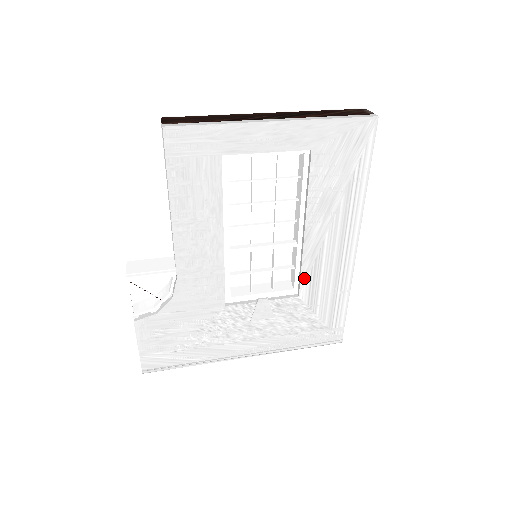
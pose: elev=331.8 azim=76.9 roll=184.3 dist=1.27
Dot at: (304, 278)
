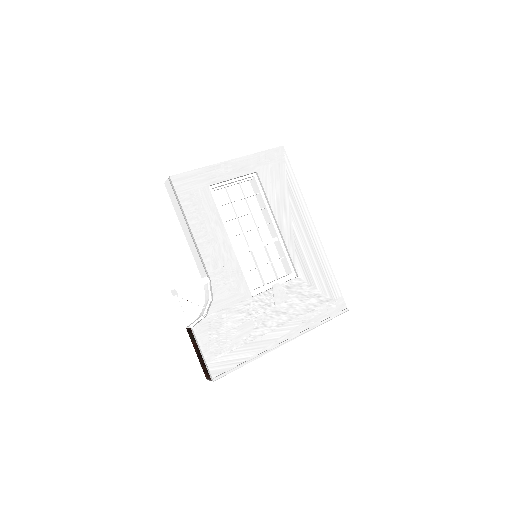
Dot at: (294, 260)
